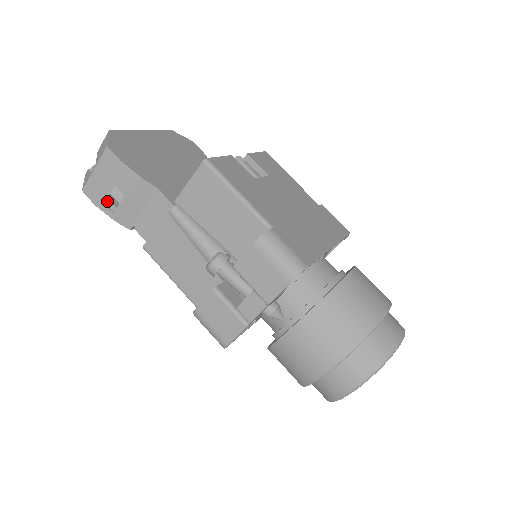
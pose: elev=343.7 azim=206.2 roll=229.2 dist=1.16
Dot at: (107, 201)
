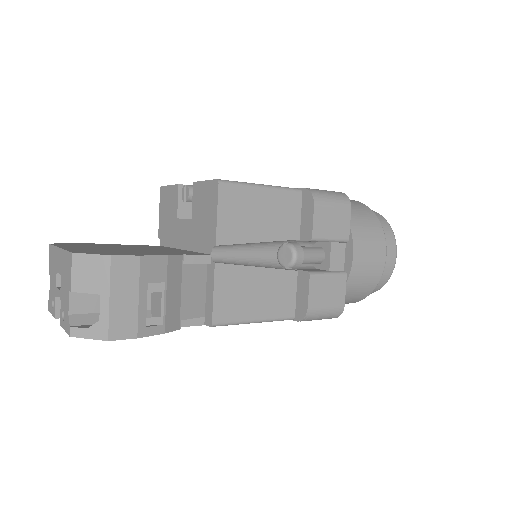
Dot at: (143, 322)
